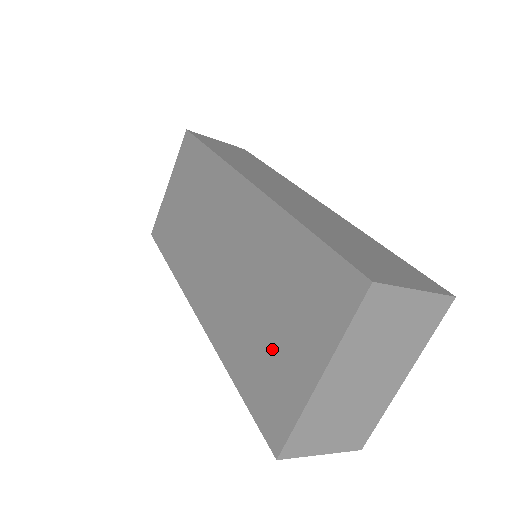
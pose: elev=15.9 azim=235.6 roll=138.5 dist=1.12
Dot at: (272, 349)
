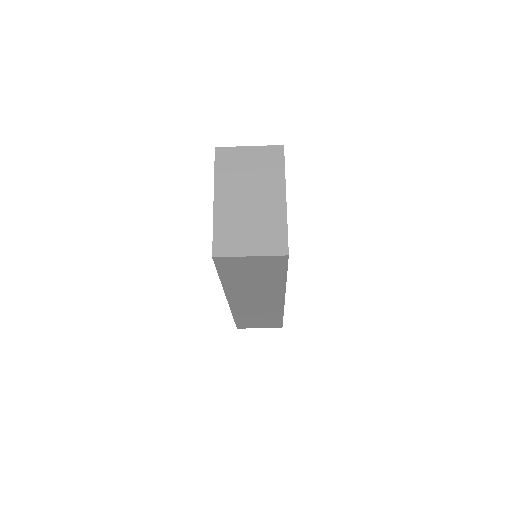
Dot at: occluded
